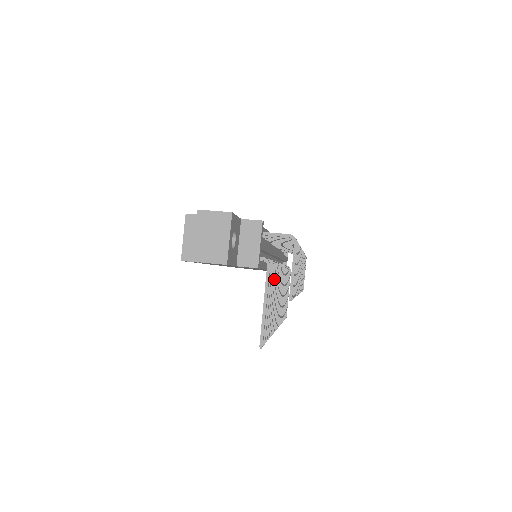
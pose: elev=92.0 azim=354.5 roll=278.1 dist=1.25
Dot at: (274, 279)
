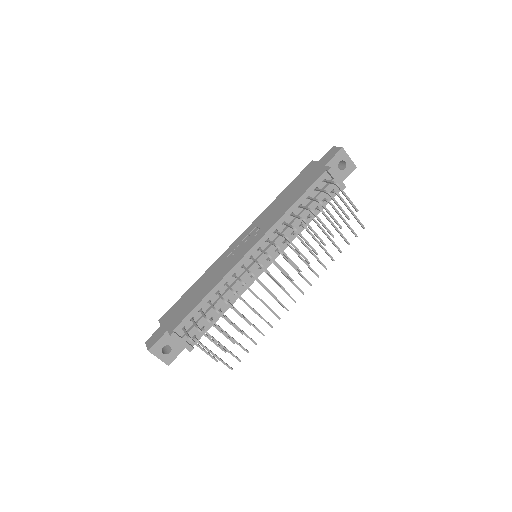
Dot at: occluded
